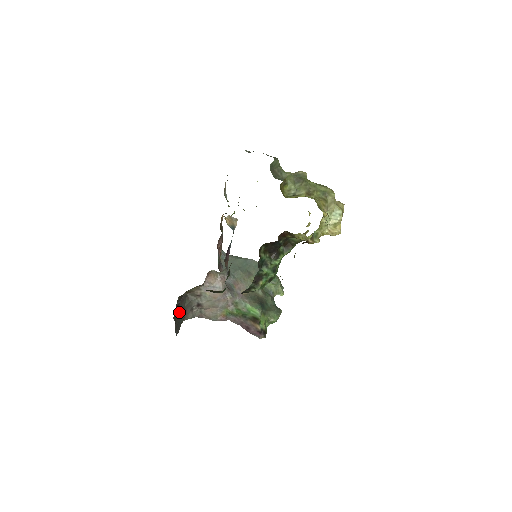
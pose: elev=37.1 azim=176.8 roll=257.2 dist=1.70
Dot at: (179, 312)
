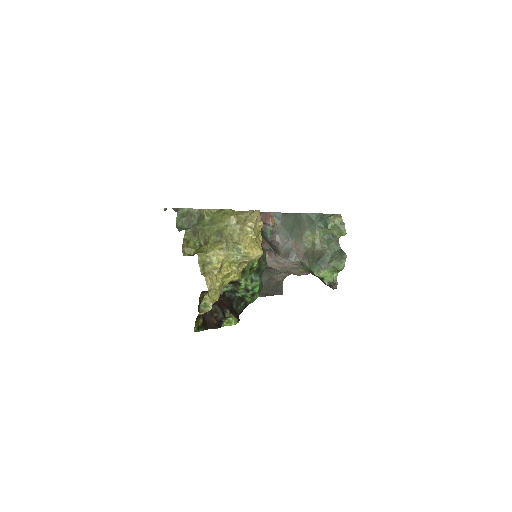
Dot at: (264, 286)
